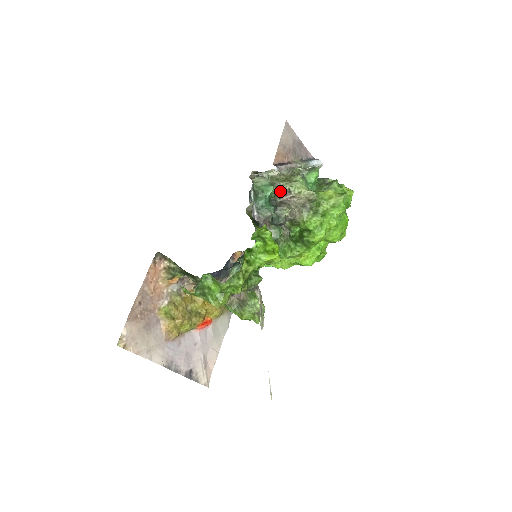
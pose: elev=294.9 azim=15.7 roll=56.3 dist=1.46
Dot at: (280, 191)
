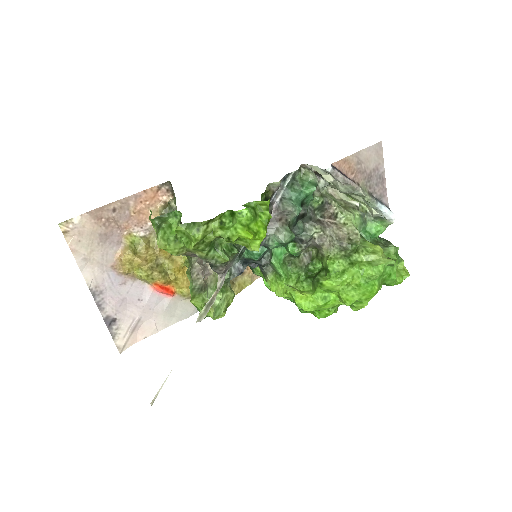
Dot at: (326, 209)
